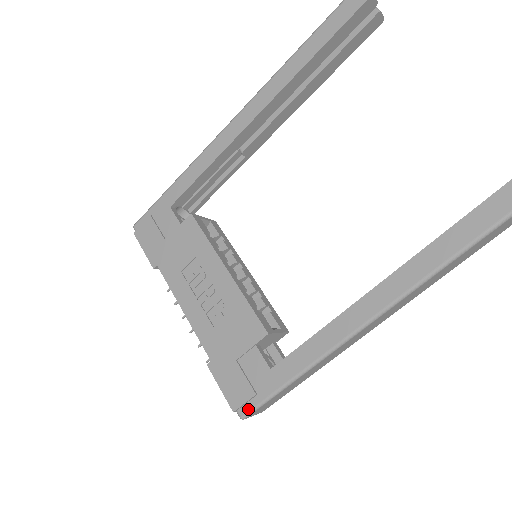
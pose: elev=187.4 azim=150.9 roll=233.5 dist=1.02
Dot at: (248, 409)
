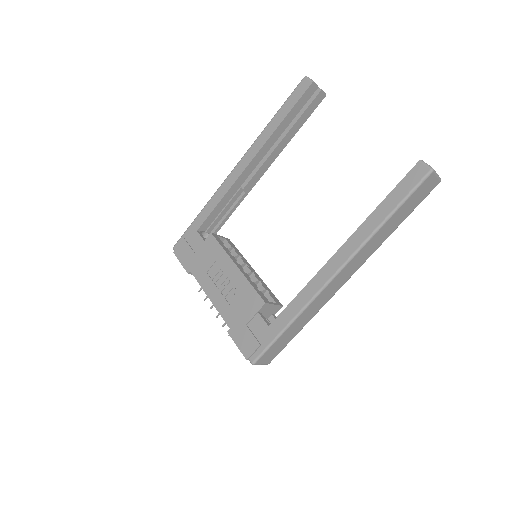
Dot at: (256, 356)
